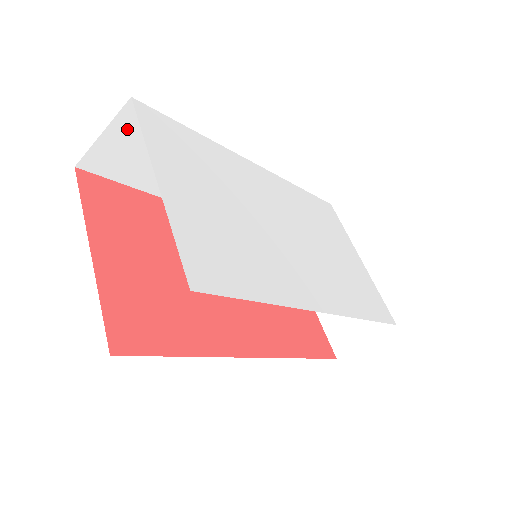
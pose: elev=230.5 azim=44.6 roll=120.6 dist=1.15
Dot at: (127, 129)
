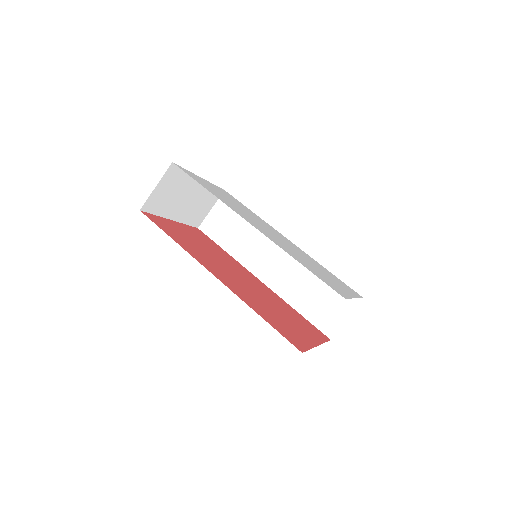
Dot at: (222, 208)
